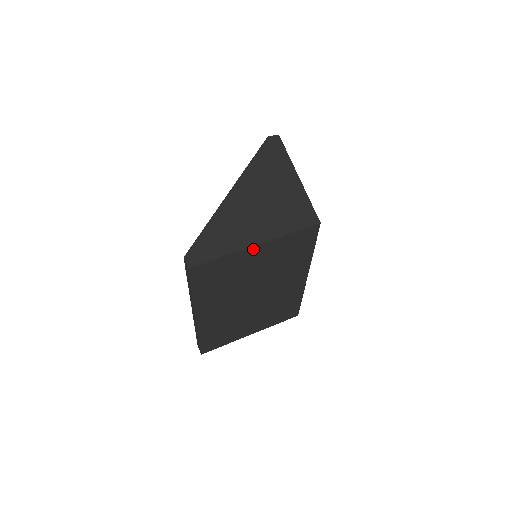
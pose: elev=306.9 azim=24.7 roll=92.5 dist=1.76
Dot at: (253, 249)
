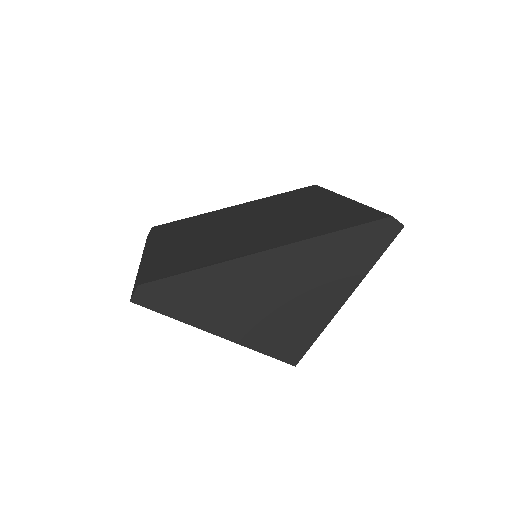
Dot at: (212, 330)
